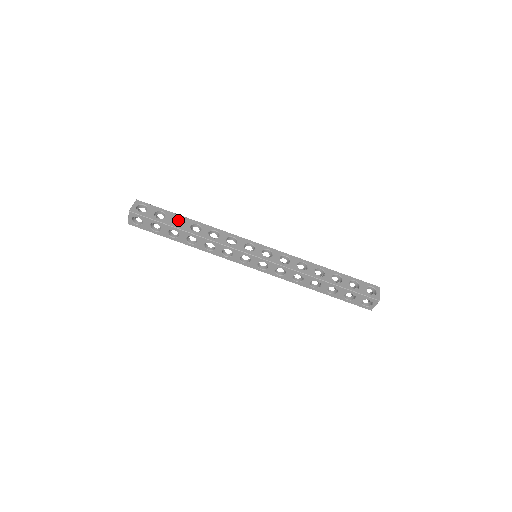
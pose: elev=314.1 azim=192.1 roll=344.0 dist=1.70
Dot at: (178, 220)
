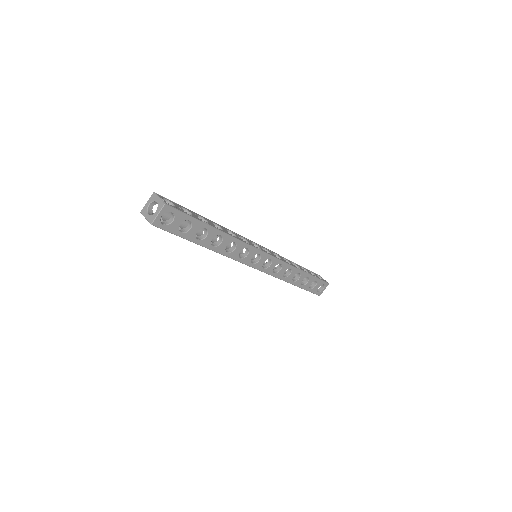
Dot at: (202, 226)
